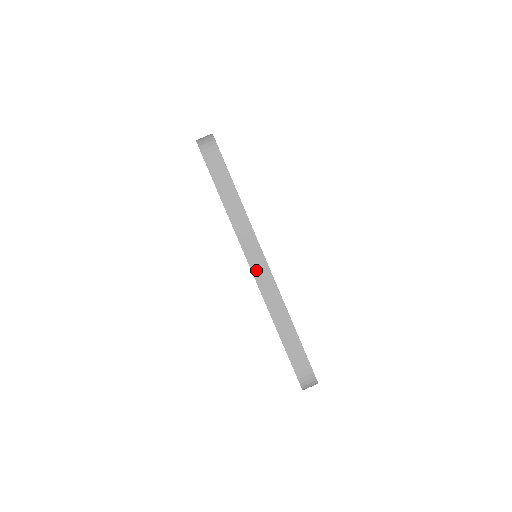
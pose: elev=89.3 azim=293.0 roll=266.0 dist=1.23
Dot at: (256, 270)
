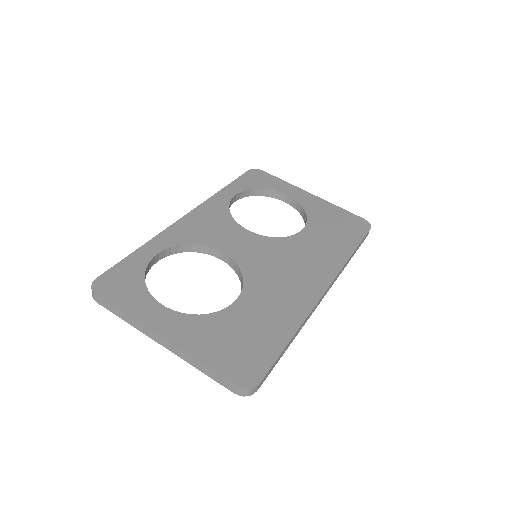
Dot at: (163, 344)
